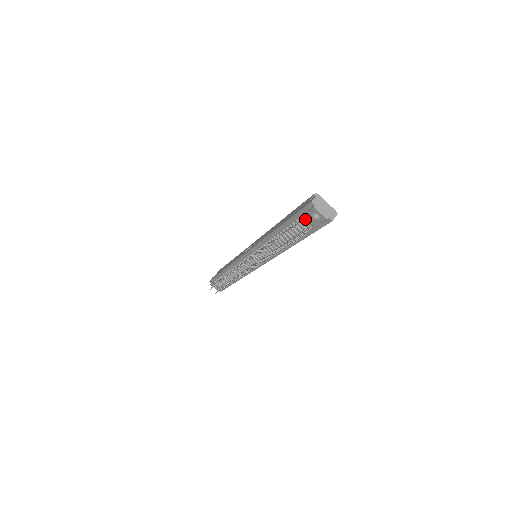
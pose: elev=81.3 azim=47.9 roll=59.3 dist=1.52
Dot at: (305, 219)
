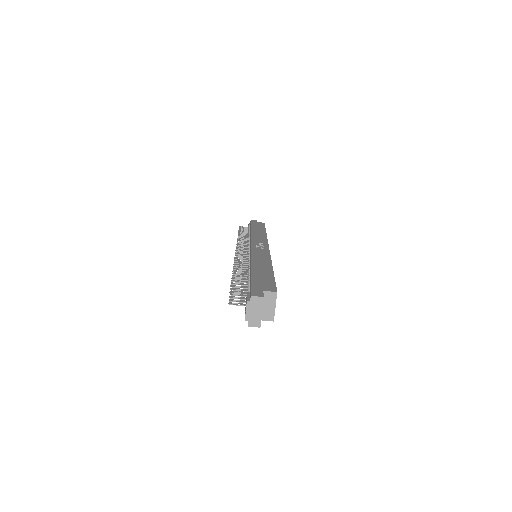
Dot at: occluded
